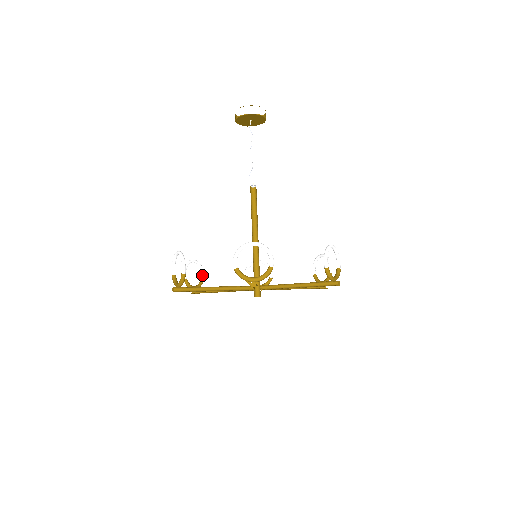
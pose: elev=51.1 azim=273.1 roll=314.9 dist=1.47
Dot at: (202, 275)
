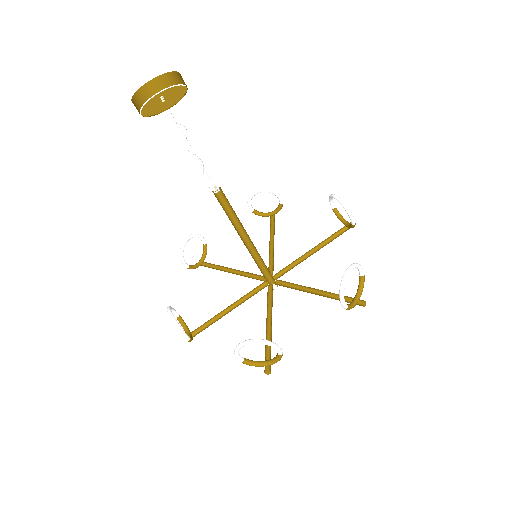
Dot at: (202, 241)
